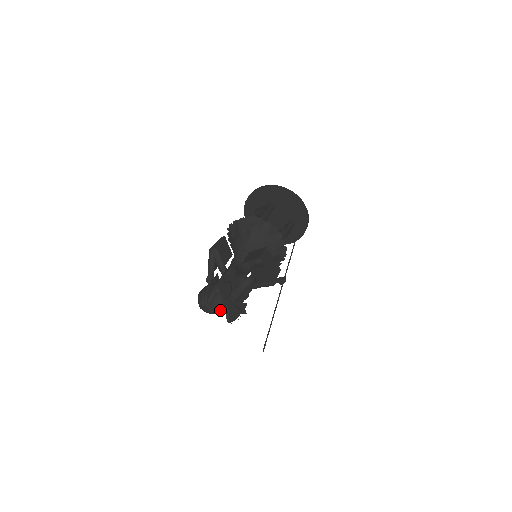
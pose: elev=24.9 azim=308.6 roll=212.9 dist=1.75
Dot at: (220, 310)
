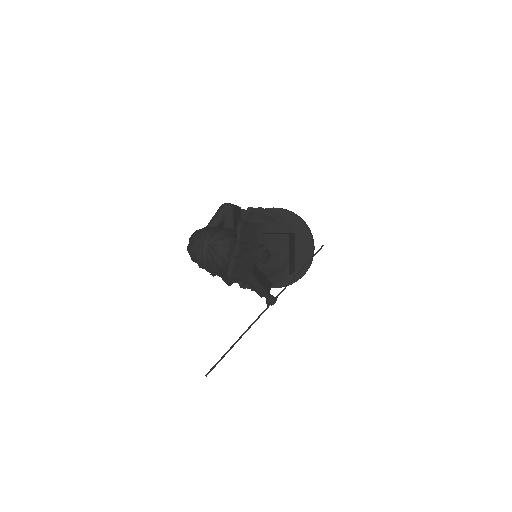
Dot at: (219, 259)
